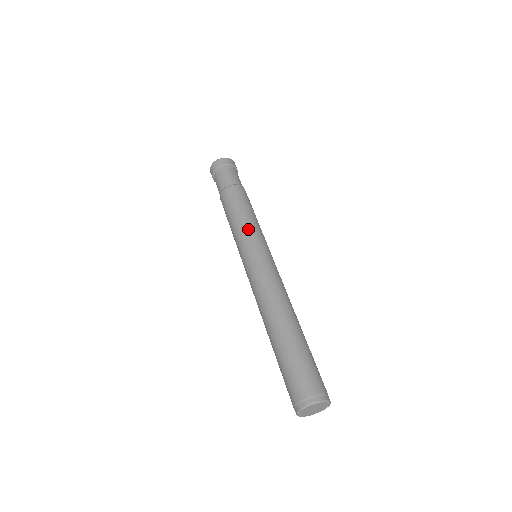
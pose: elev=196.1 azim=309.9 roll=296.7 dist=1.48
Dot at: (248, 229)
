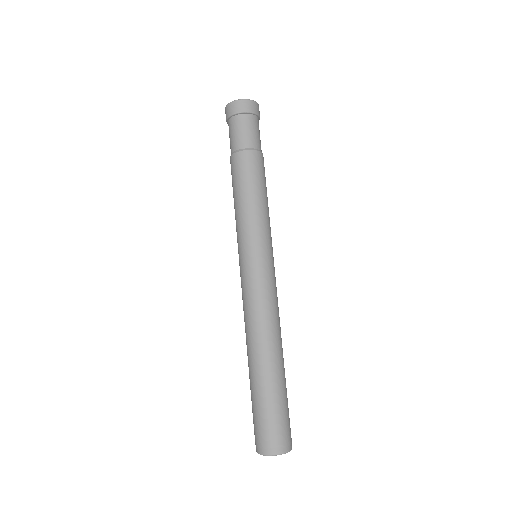
Dot at: (245, 226)
